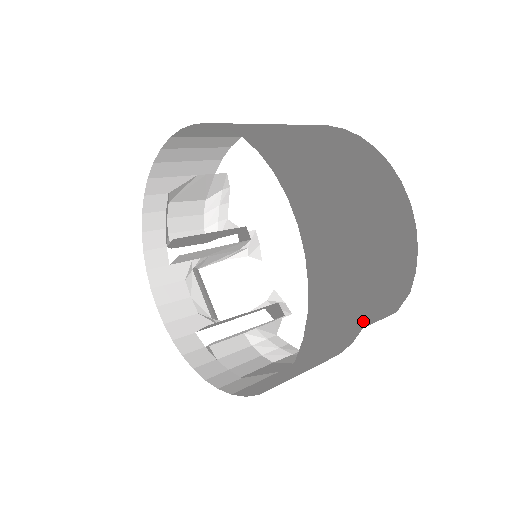
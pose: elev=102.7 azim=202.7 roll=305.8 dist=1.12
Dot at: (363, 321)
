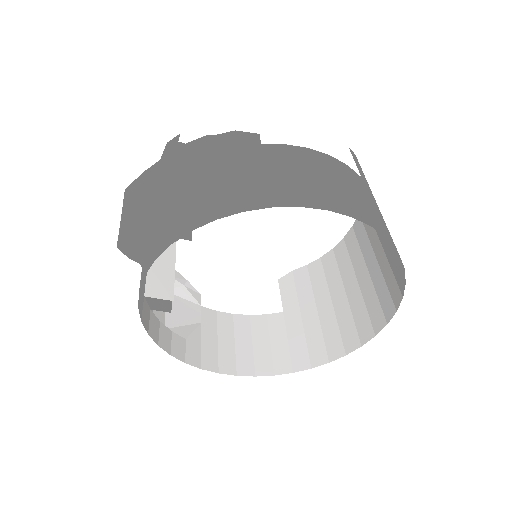
Dot at: (291, 313)
